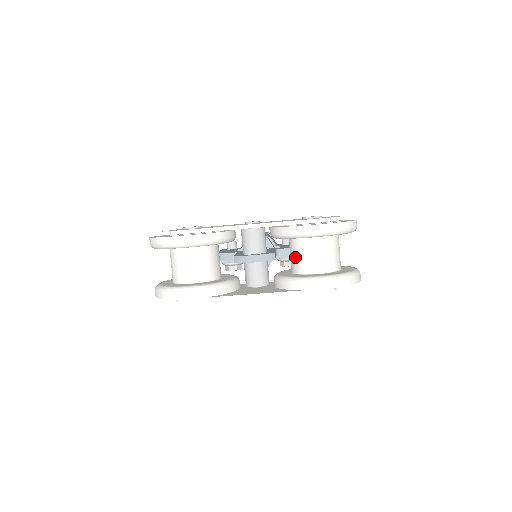
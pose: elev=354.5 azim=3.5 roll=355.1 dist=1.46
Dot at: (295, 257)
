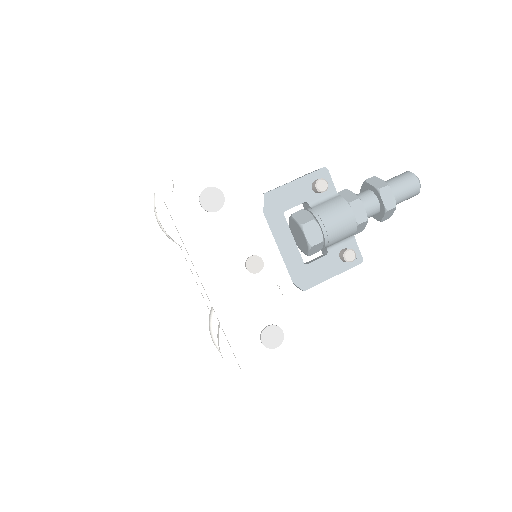
Dot at: occluded
